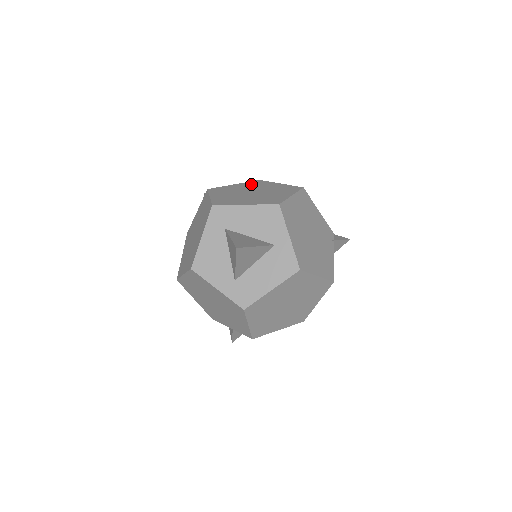
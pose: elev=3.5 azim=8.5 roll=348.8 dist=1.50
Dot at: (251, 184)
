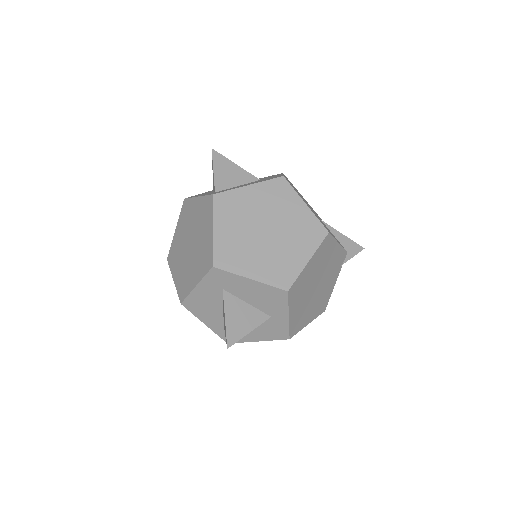
Dot at: (270, 194)
